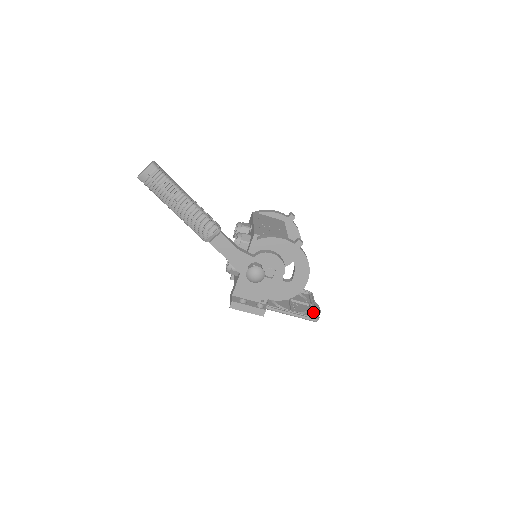
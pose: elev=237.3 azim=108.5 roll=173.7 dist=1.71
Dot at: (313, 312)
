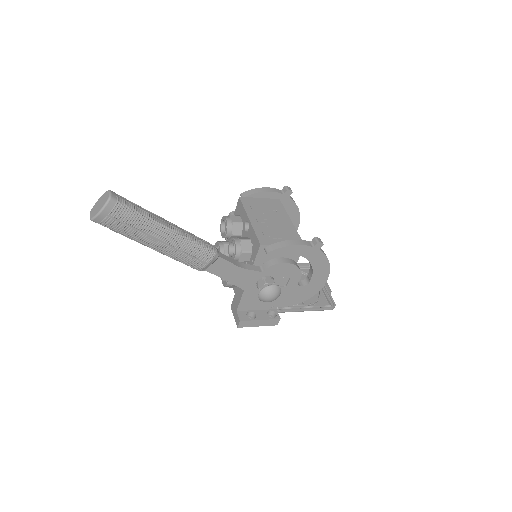
Dot at: (325, 296)
